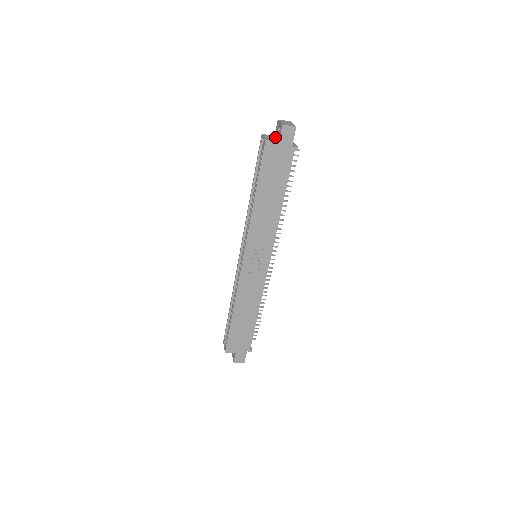
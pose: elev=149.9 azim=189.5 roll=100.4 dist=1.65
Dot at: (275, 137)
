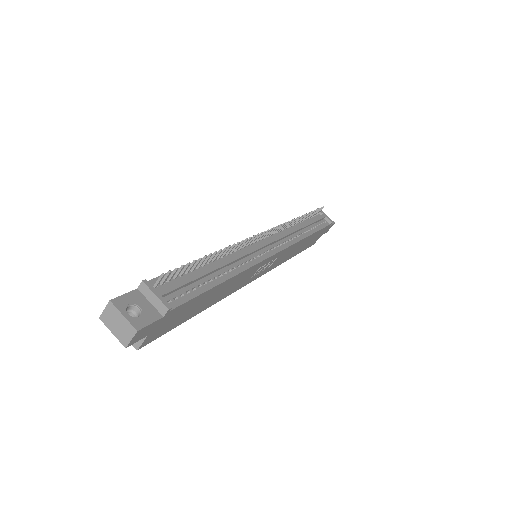
Dot at: occluded
